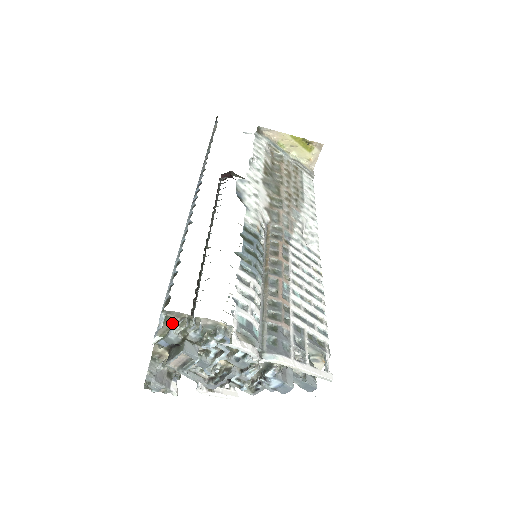
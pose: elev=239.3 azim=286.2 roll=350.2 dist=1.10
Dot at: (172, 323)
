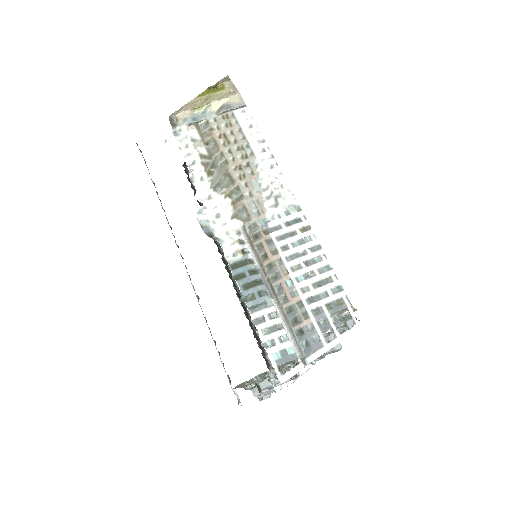
Dot at: (242, 385)
